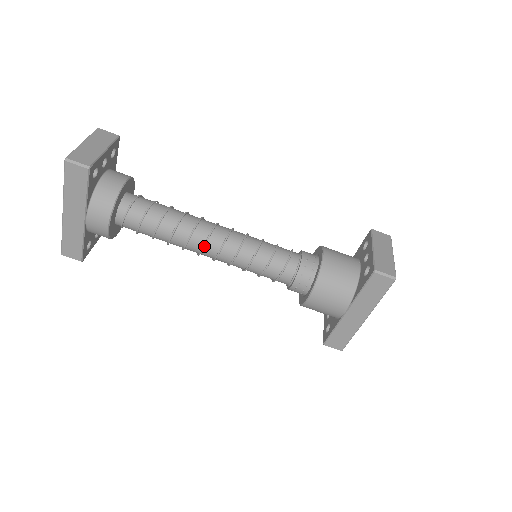
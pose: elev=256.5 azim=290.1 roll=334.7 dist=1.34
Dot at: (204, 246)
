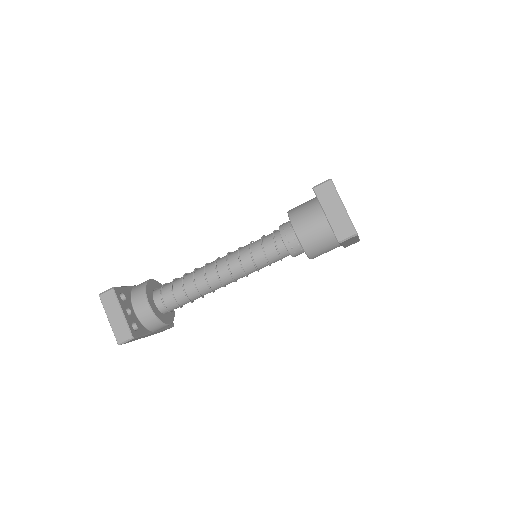
Dot at: occluded
